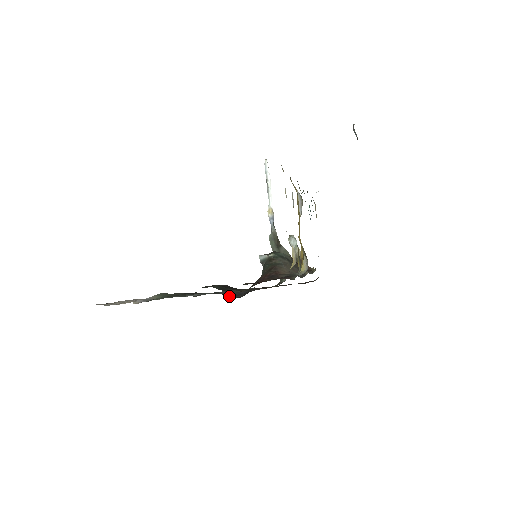
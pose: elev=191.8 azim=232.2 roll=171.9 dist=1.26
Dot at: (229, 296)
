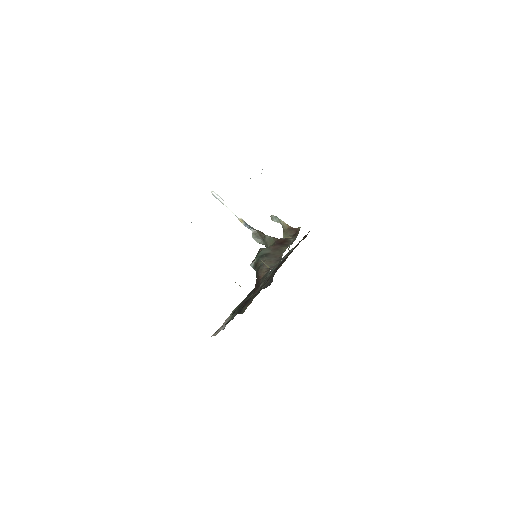
Dot at: occluded
